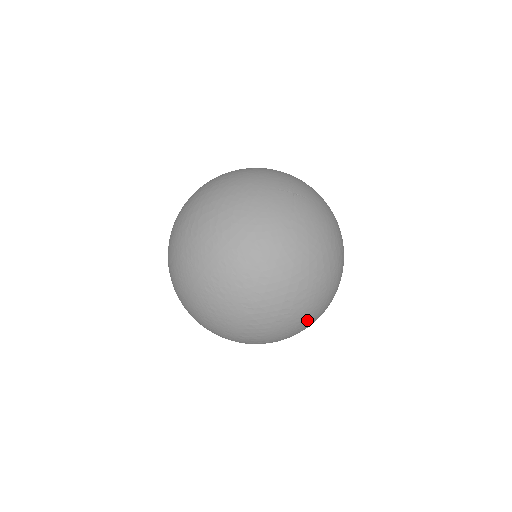
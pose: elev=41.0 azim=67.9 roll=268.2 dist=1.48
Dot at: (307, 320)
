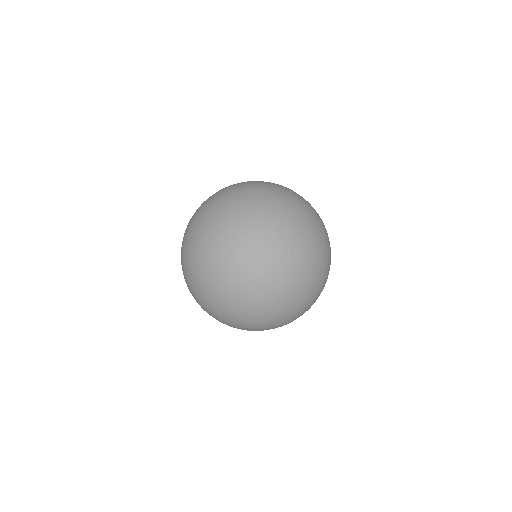
Dot at: (281, 287)
